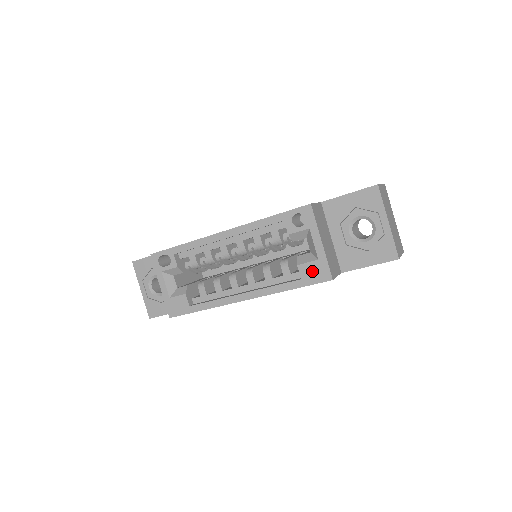
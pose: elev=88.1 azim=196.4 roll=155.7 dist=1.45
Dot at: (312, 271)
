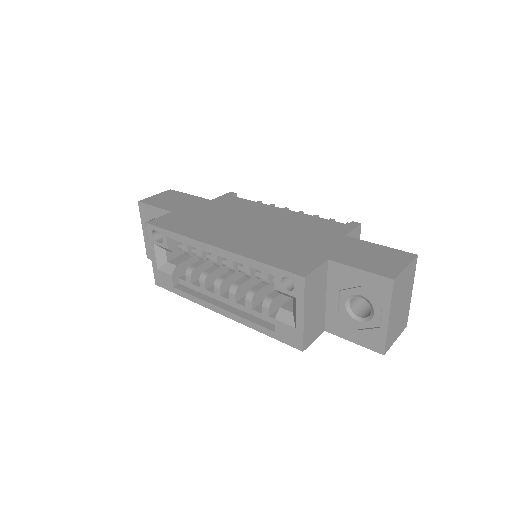
Dot at: (287, 333)
